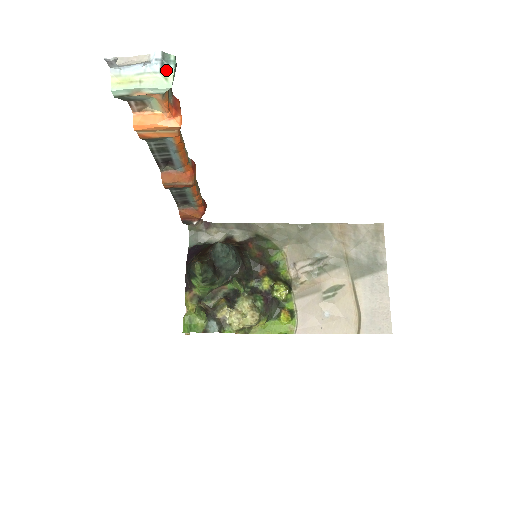
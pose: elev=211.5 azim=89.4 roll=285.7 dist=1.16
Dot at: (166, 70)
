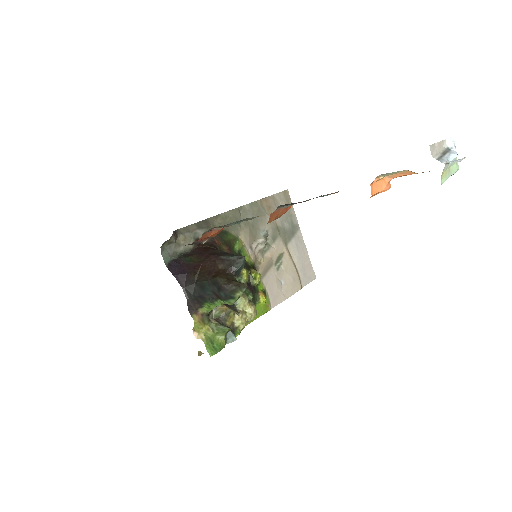
Dot at: occluded
